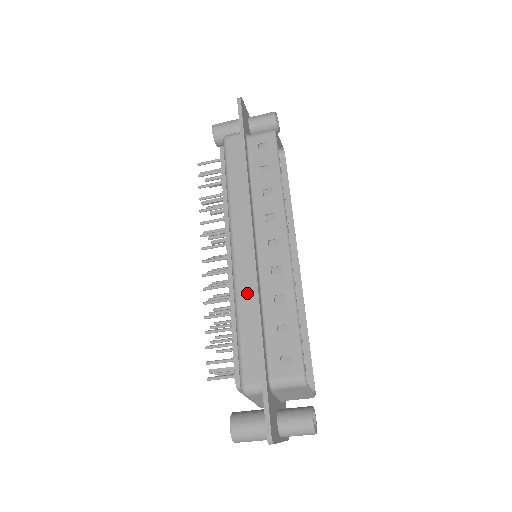
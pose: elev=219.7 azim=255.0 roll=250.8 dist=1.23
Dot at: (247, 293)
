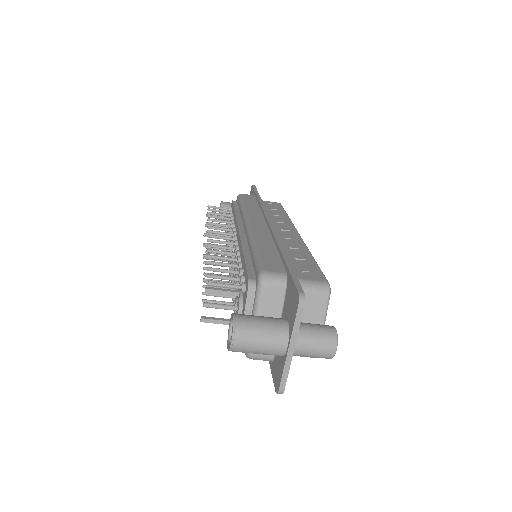
Dot at: (264, 238)
